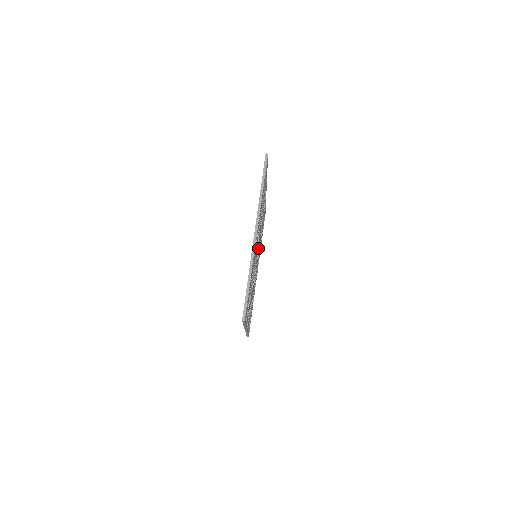
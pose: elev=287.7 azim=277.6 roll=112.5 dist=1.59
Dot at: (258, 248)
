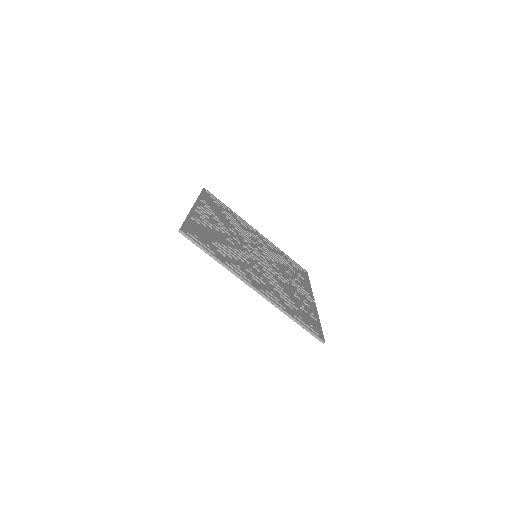
Dot at: (248, 245)
